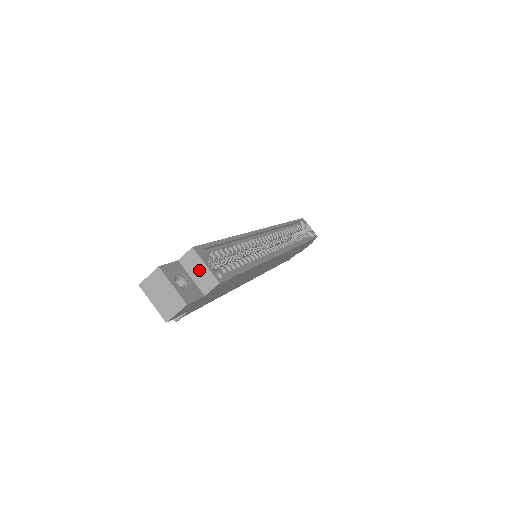
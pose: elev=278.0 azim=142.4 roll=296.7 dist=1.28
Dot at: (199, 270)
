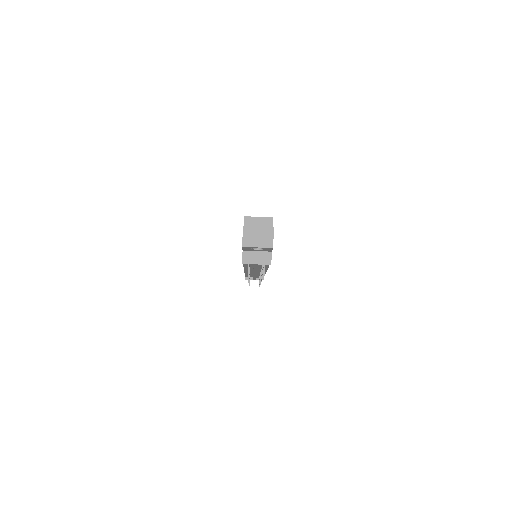
Dot at: (258, 223)
